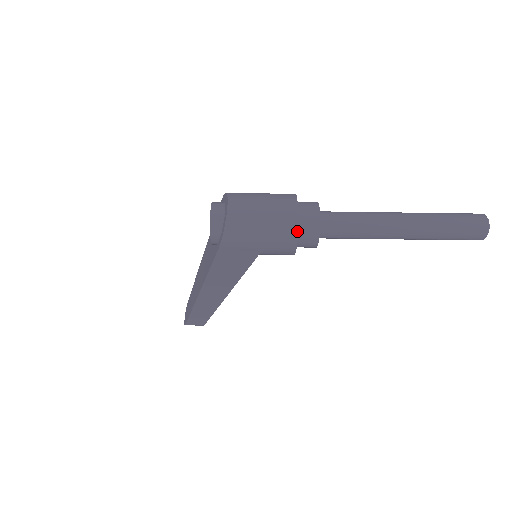
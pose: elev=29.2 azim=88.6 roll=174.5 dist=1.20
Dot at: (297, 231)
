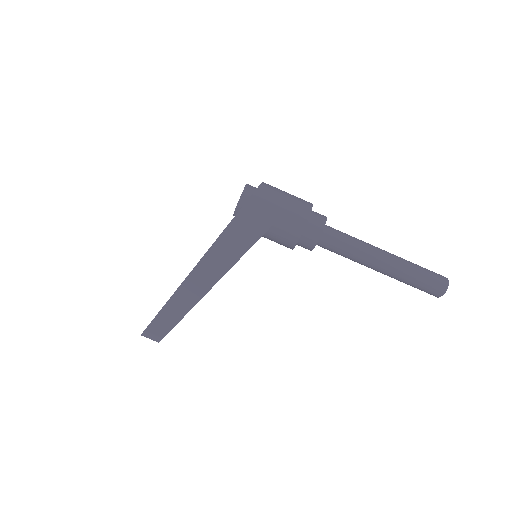
Dot at: (310, 213)
